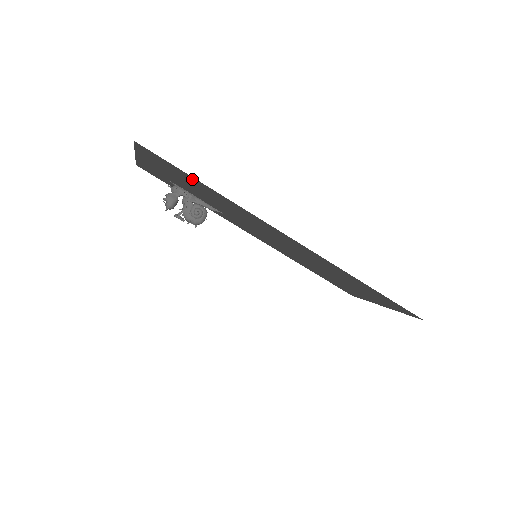
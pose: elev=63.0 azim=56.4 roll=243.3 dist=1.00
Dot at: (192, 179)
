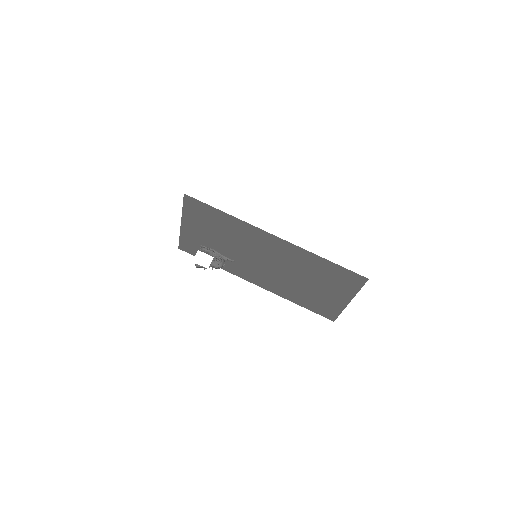
Dot at: (215, 213)
